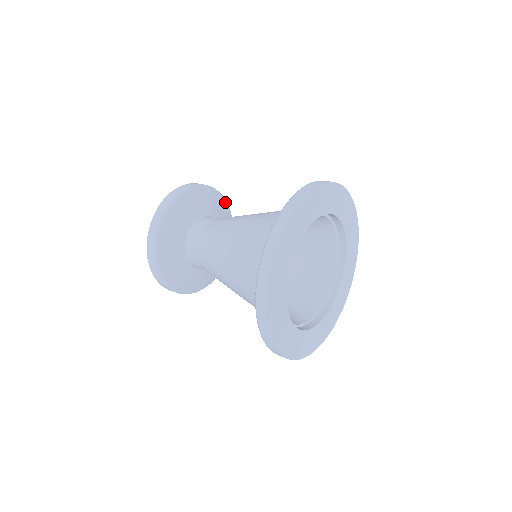
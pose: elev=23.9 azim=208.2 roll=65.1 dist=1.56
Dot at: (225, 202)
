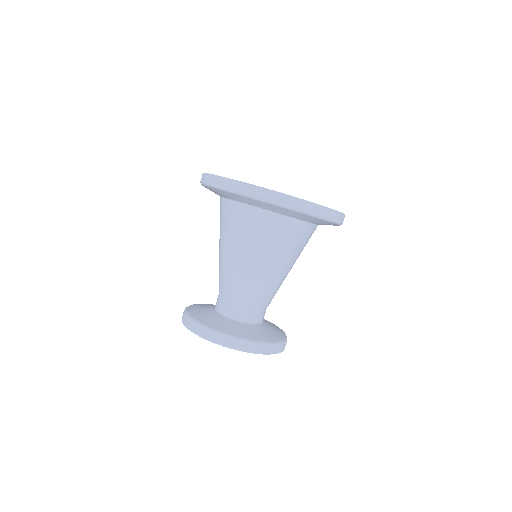
Dot at: occluded
